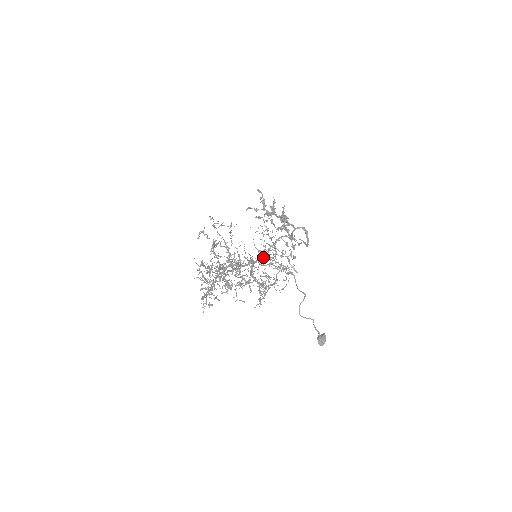
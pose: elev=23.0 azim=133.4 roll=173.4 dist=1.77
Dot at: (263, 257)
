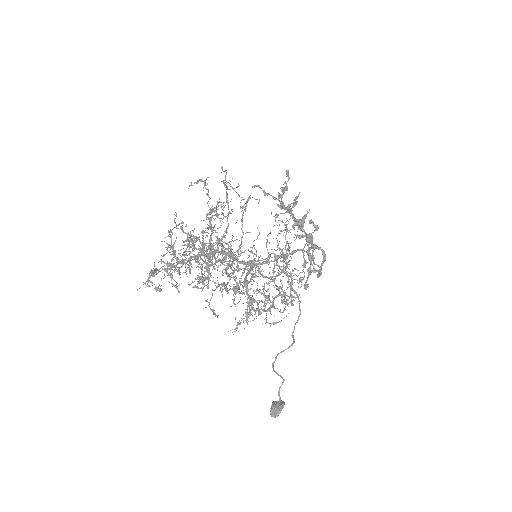
Dot at: (265, 263)
